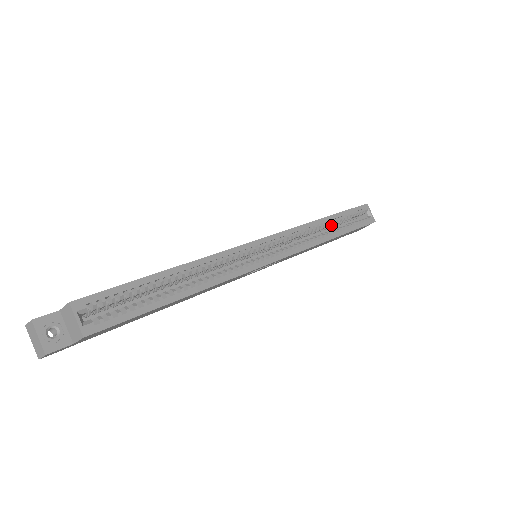
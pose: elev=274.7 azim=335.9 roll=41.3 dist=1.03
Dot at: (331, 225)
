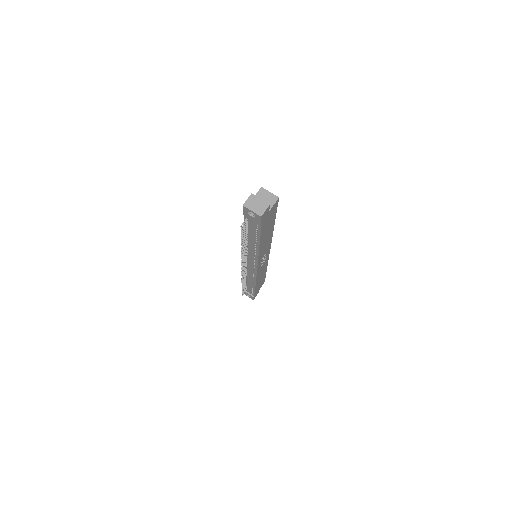
Dot at: occluded
